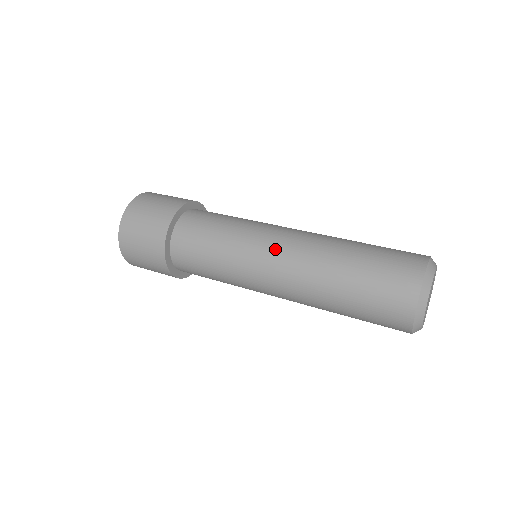
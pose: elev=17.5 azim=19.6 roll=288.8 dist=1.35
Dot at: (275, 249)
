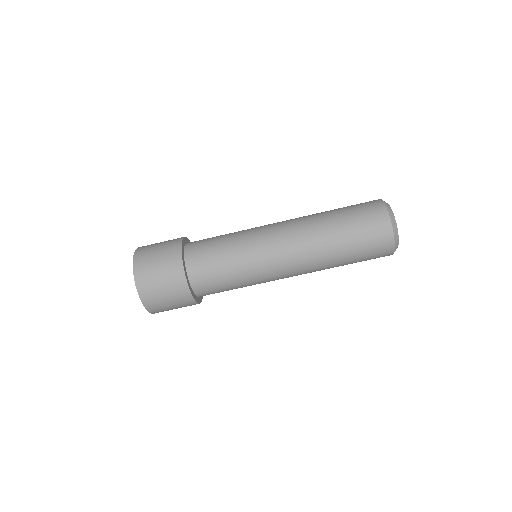
Dot at: (277, 237)
